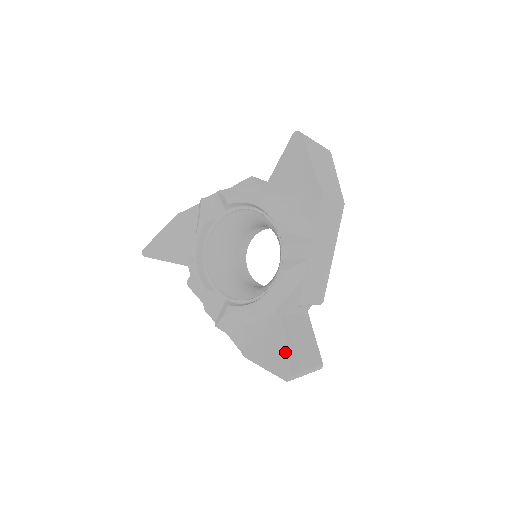
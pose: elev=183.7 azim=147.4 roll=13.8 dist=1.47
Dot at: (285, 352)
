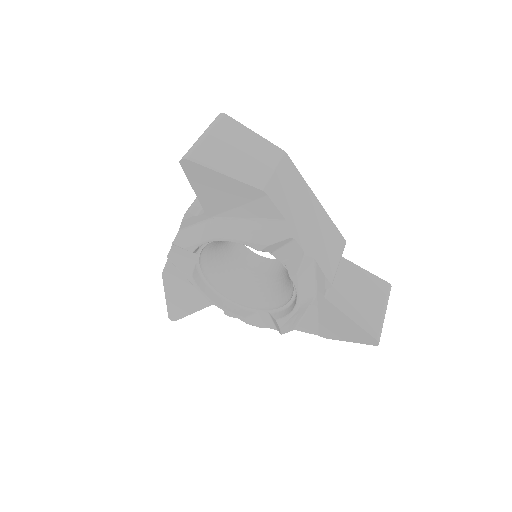
Dot at: (355, 326)
